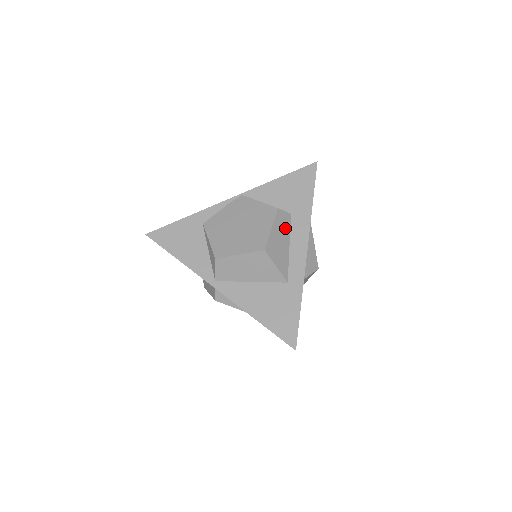
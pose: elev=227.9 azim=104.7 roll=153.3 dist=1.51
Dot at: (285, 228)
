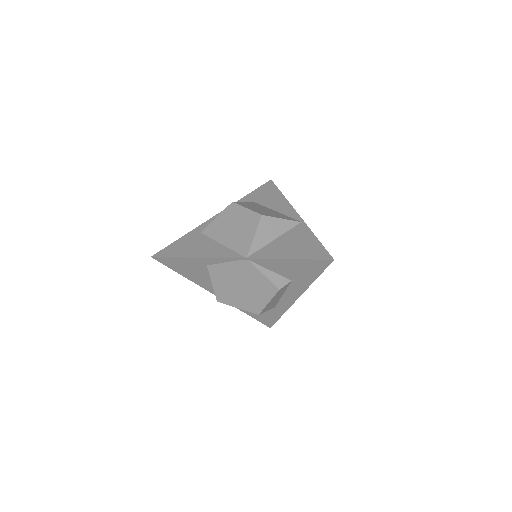
Dot at: (282, 291)
